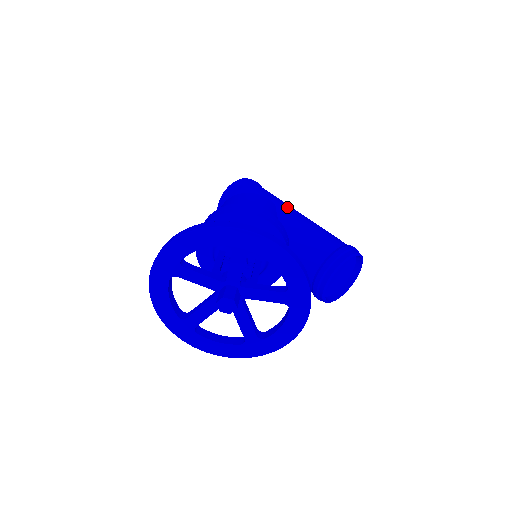
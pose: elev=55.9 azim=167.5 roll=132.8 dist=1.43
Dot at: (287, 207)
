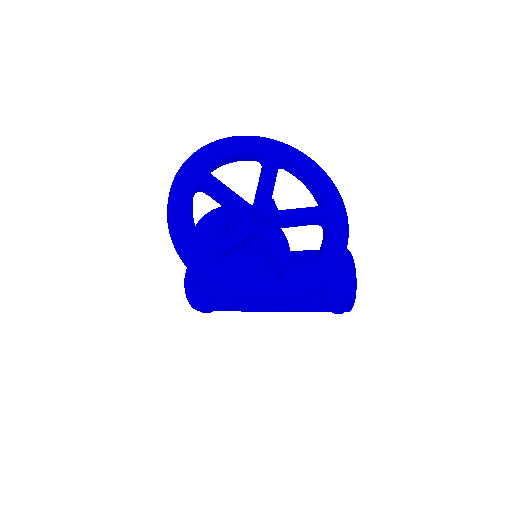
Dot at: occluded
